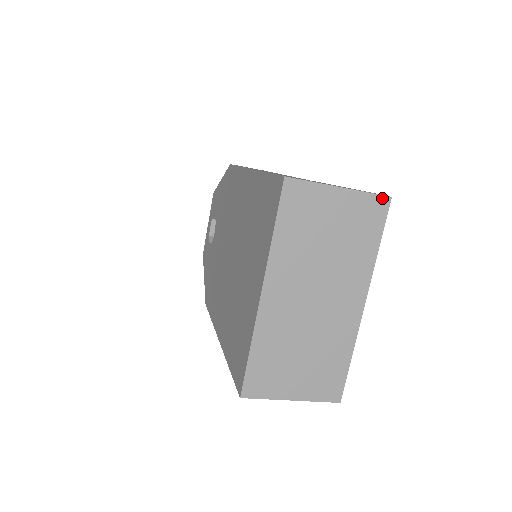
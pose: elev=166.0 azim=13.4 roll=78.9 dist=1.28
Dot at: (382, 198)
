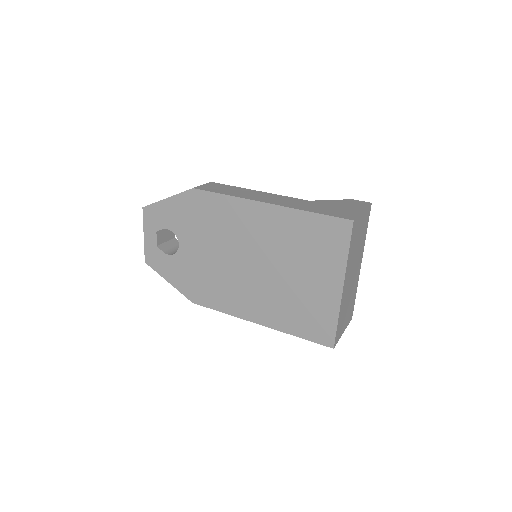
Dot at: (370, 206)
